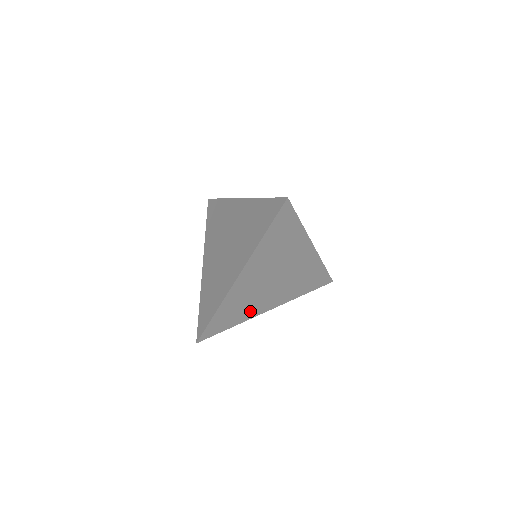
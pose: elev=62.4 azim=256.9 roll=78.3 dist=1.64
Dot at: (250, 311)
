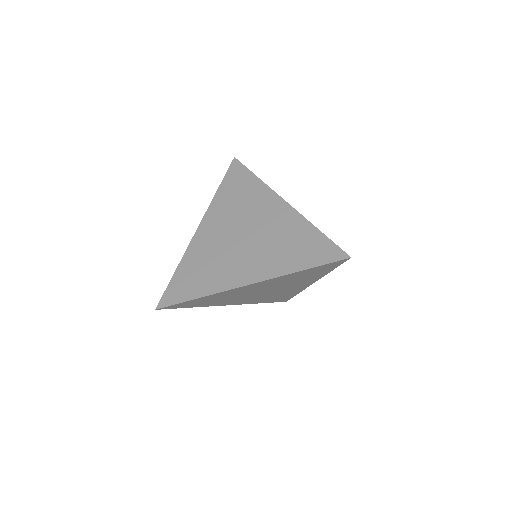
Dot at: (219, 302)
